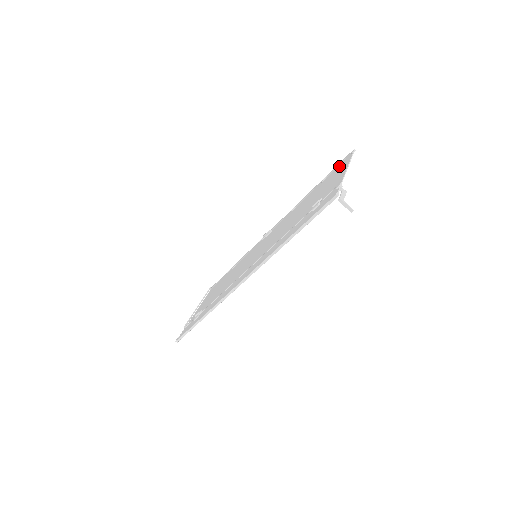
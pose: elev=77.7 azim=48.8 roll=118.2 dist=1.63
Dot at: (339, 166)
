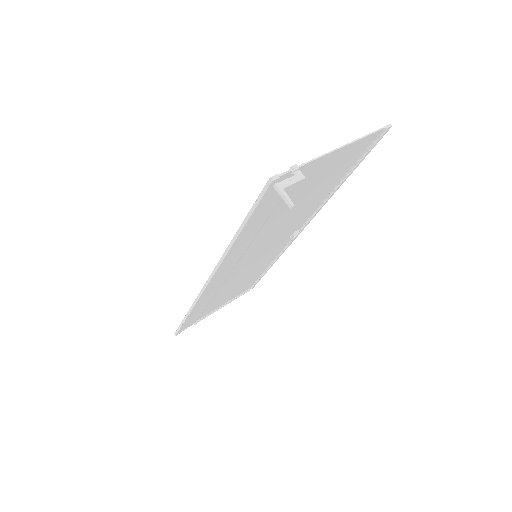
Dot at: (362, 148)
